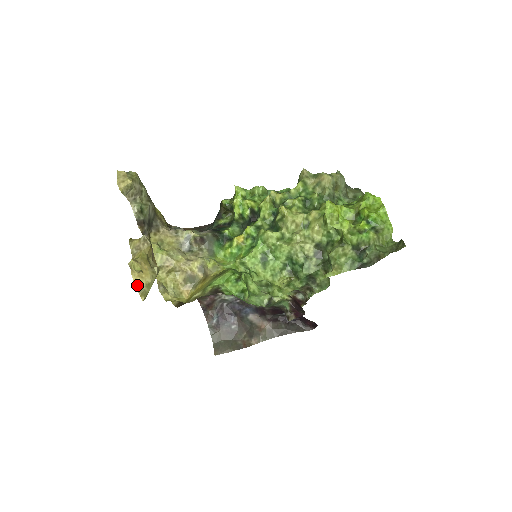
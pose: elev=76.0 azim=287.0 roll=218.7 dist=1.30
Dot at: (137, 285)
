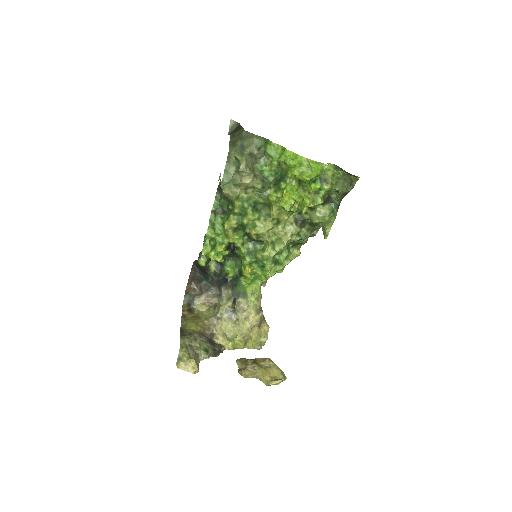
Dot at: (280, 382)
